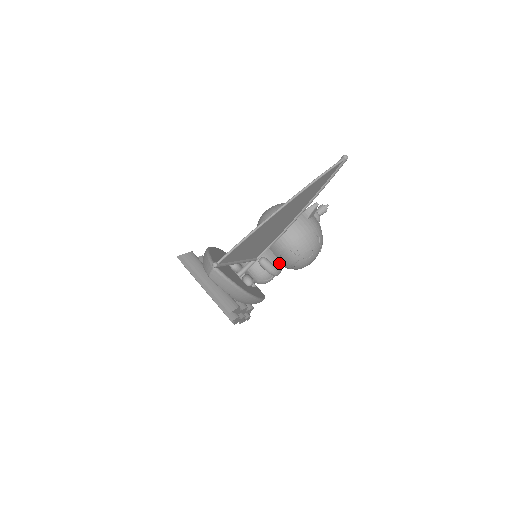
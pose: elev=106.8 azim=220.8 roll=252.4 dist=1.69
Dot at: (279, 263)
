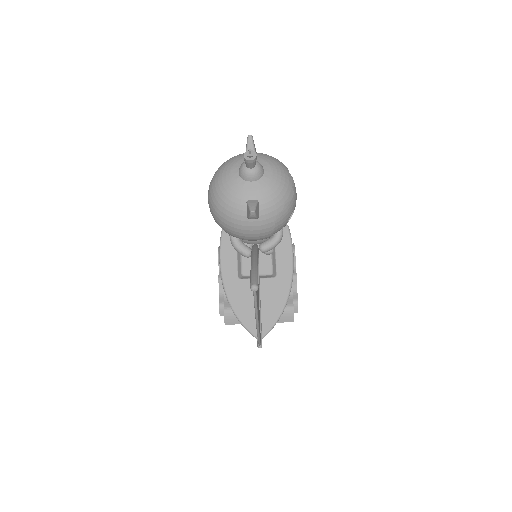
Dot at: occluded
